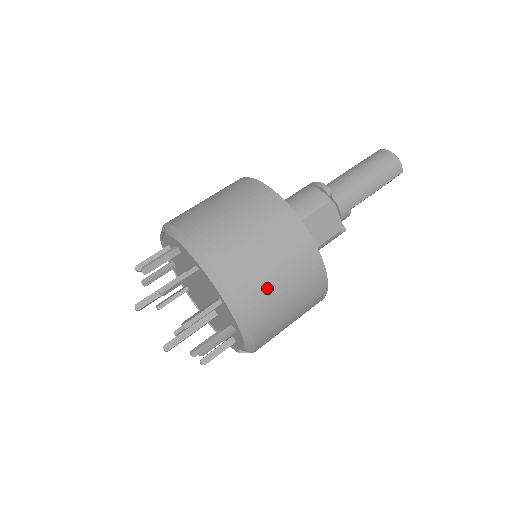
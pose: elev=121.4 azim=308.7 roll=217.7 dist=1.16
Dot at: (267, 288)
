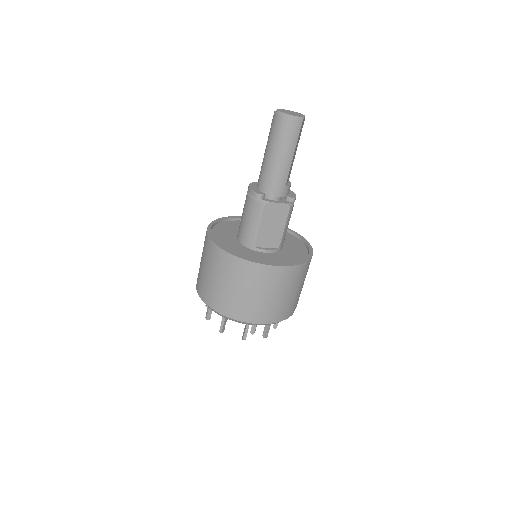
Dot at: (263, 305)
